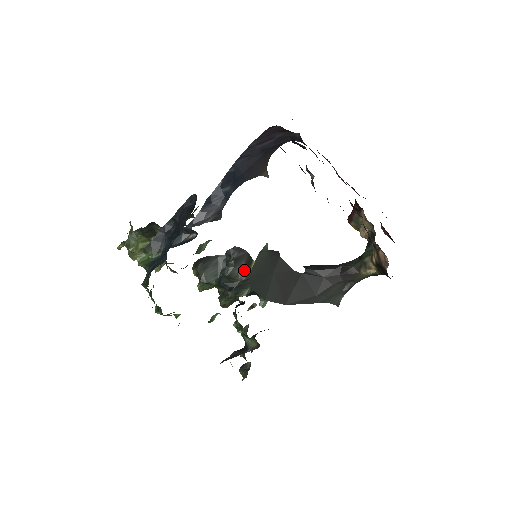
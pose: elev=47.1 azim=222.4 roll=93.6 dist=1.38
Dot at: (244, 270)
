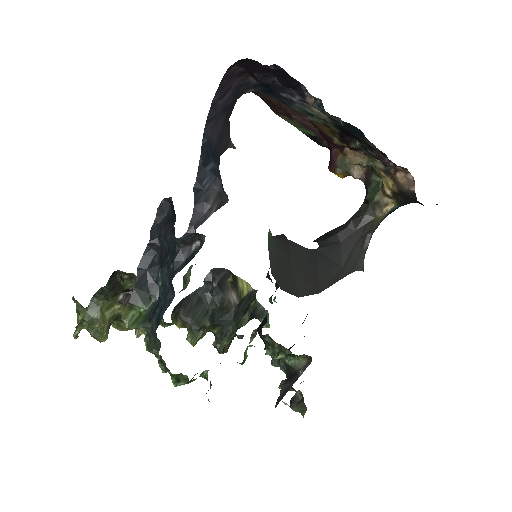
Dot at: (233, 292)
